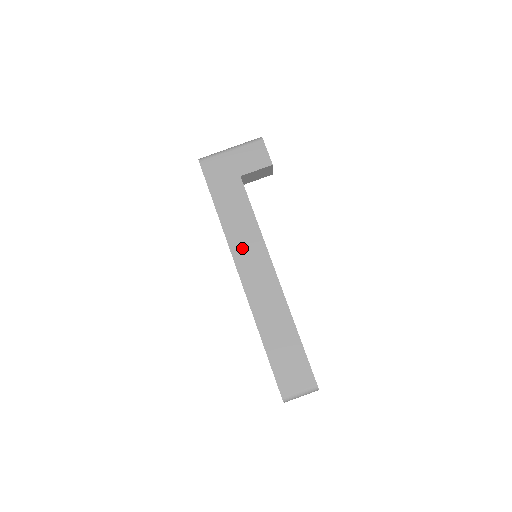
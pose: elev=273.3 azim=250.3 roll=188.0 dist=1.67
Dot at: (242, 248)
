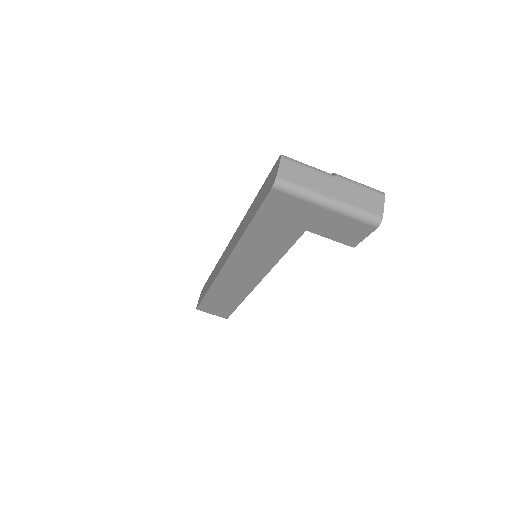
Dot at: (244, 261)
